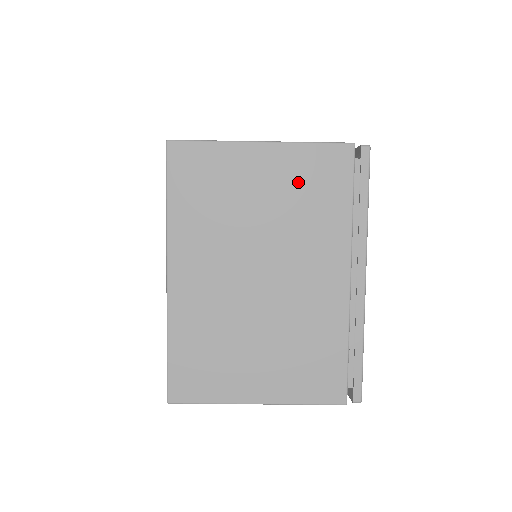
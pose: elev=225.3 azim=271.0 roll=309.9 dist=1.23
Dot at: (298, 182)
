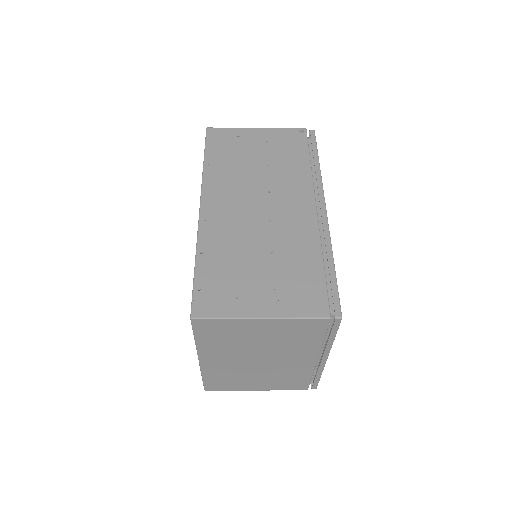
Dot at: (287, 332)
